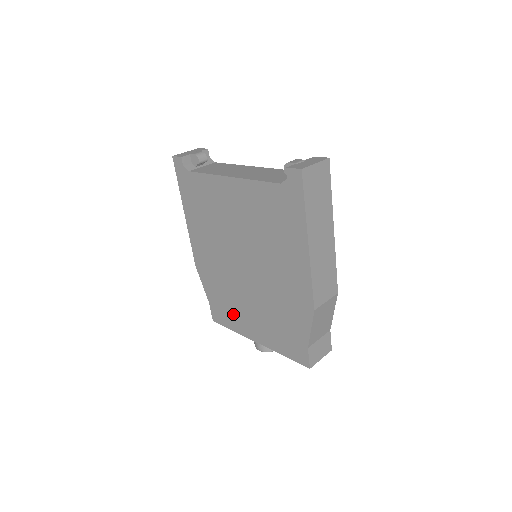
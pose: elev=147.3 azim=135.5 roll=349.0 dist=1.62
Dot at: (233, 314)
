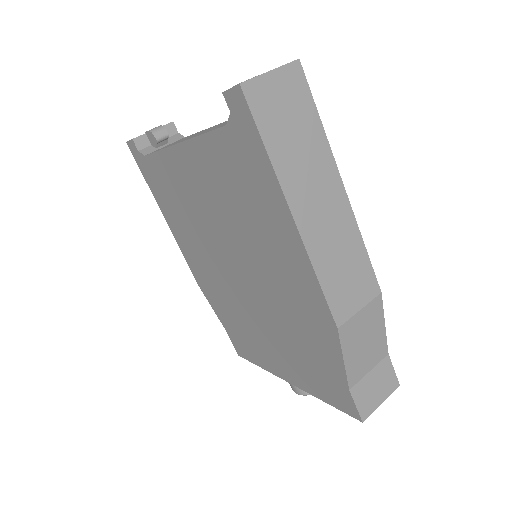
Dot at: (252, 344)
